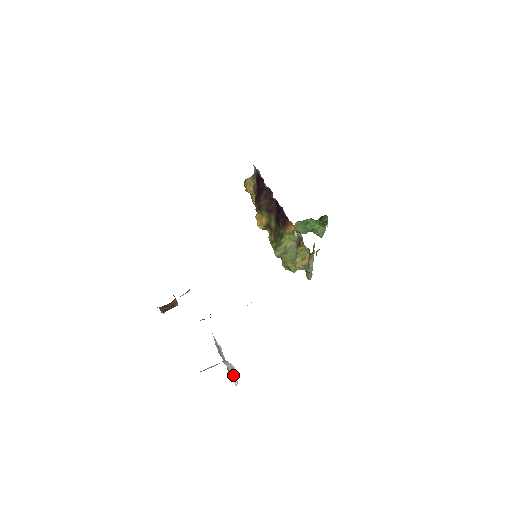
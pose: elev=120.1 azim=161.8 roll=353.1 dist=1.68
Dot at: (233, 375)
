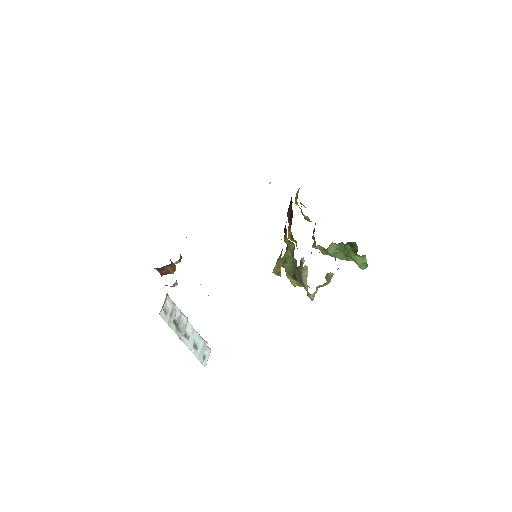
Dot at: (202, 354)
